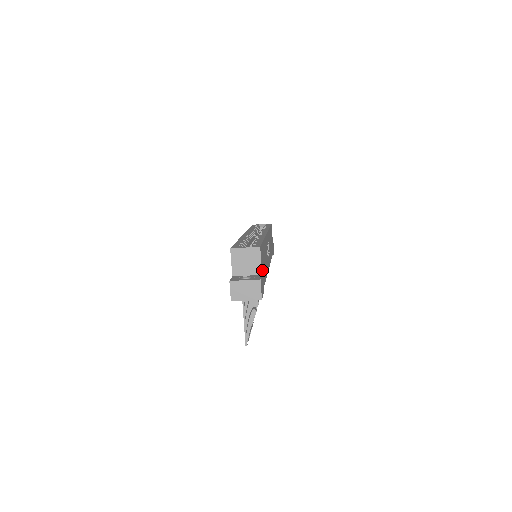
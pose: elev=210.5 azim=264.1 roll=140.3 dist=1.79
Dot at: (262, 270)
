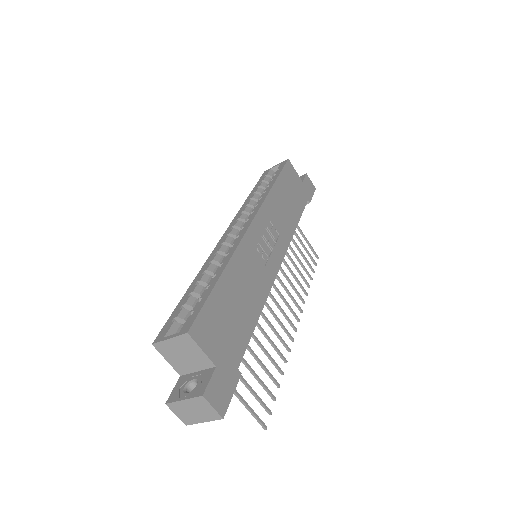
Dot at: (218, 352)
